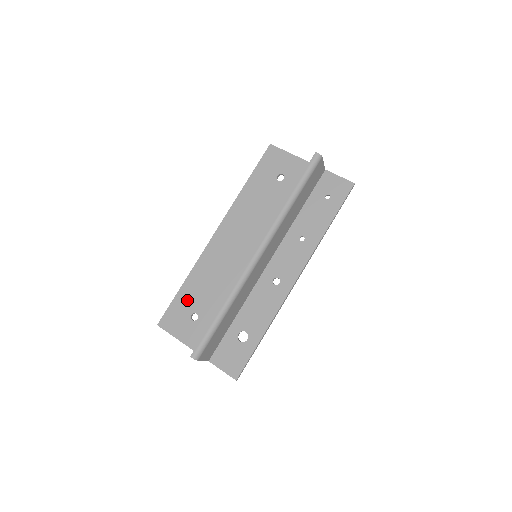
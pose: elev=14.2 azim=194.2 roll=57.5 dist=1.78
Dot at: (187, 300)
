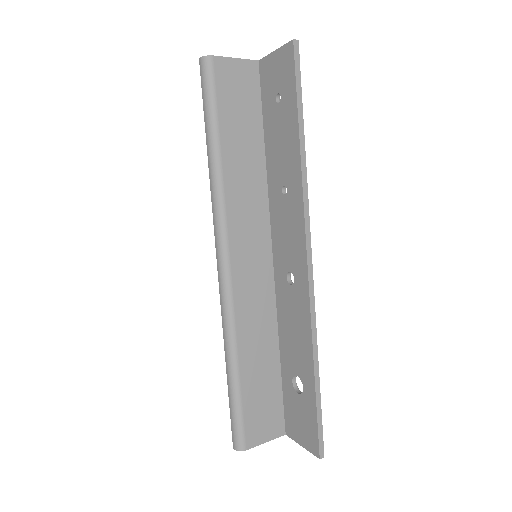
Dot at: occluded
